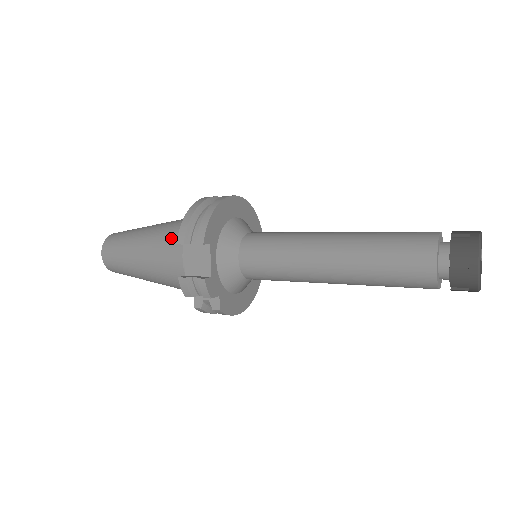
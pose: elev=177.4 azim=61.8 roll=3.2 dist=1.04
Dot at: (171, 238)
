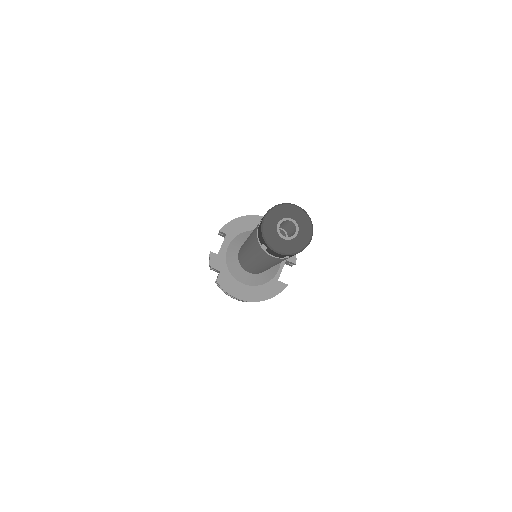
Dot at: occluded
